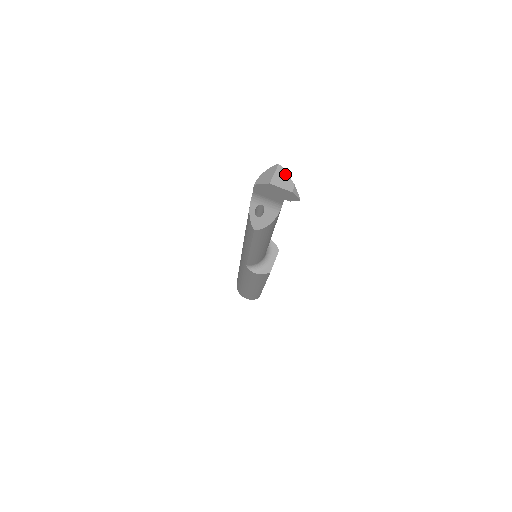
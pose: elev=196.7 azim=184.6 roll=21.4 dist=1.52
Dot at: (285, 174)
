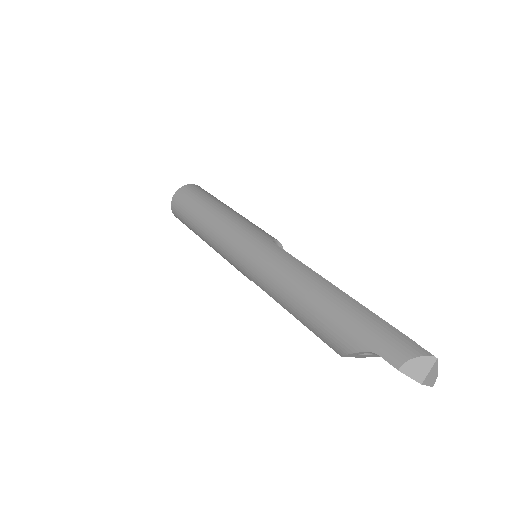
Dot at: (437, 369)
